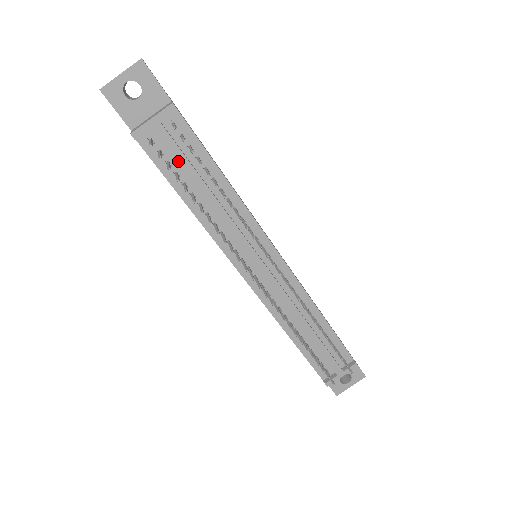
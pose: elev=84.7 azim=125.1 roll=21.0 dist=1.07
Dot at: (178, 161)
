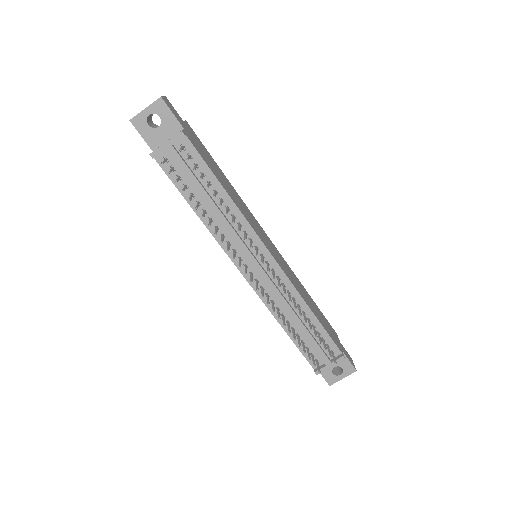
Dot at: (186, 176)
